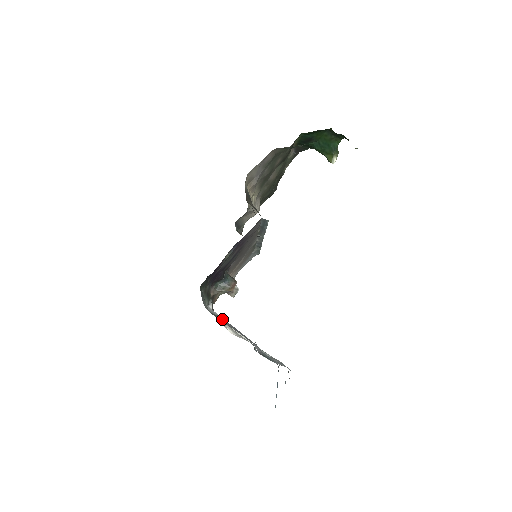
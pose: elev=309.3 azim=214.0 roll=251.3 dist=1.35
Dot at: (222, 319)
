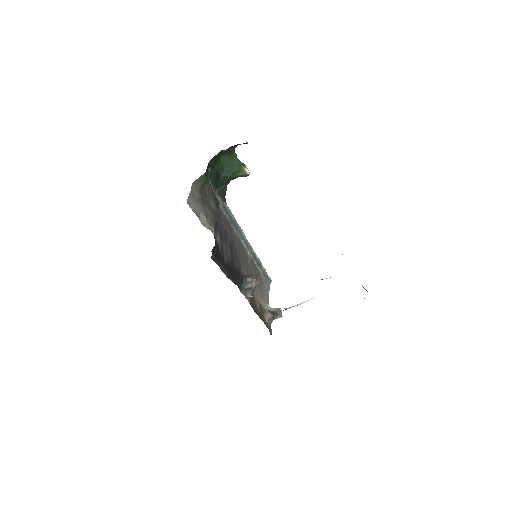
Dot at: occluded
